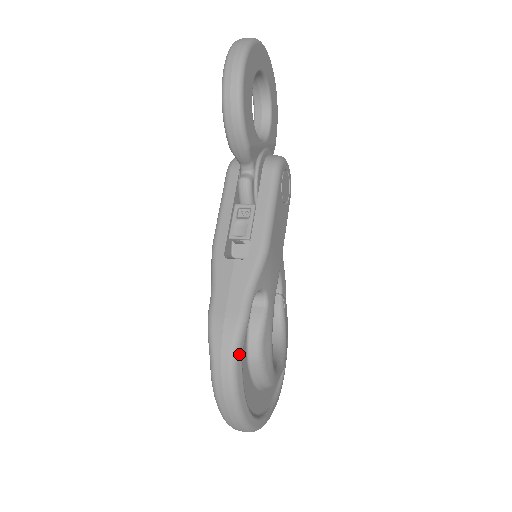
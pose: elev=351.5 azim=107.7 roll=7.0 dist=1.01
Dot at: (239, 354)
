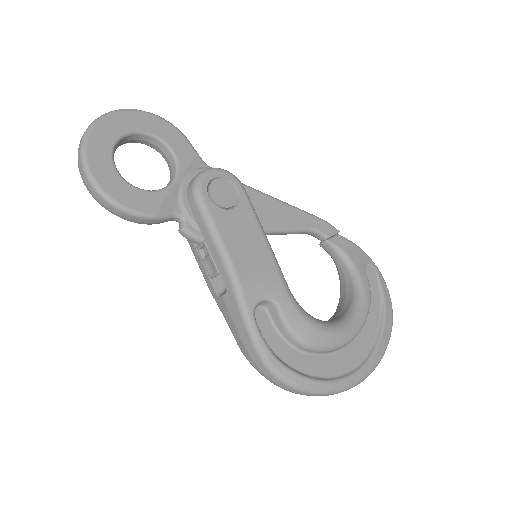
Dot at: (274, 365)
